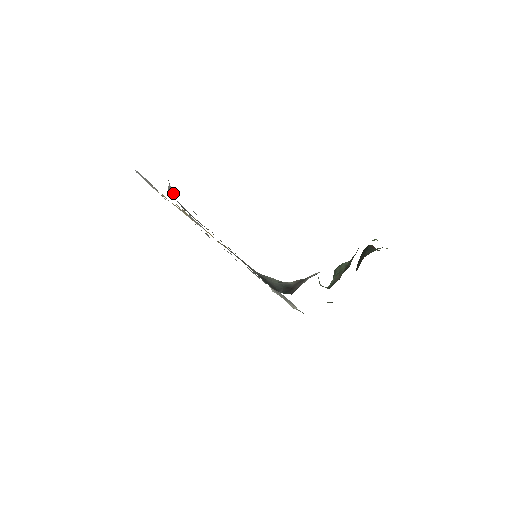
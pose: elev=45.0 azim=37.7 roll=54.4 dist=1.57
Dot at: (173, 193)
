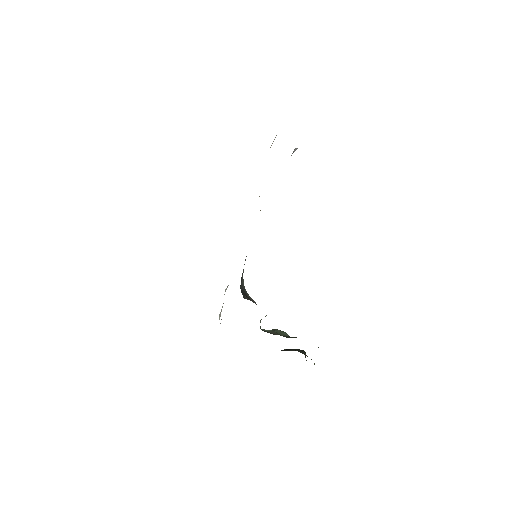
Dot at: occluded
